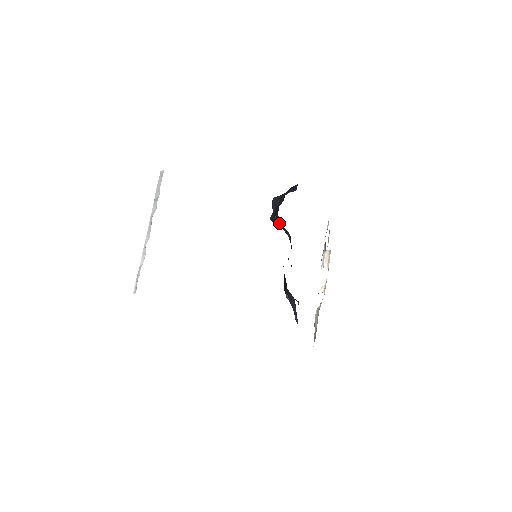
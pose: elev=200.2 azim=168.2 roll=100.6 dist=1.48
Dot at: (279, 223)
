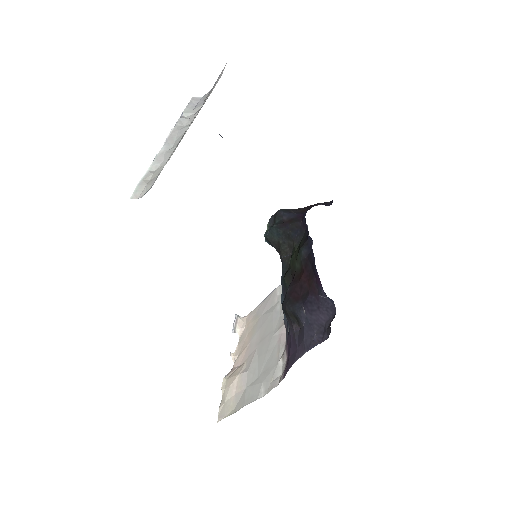
Dot at: (294, 232)
